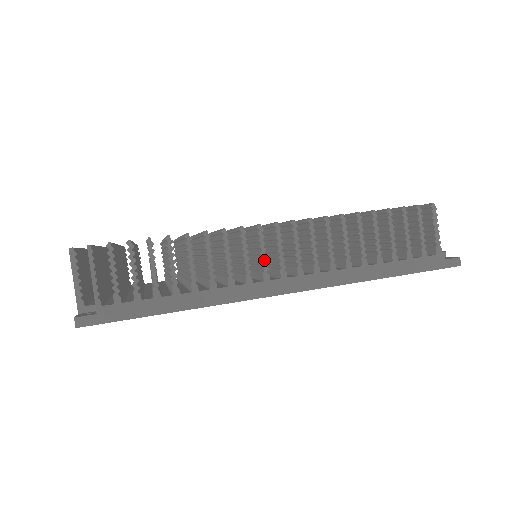
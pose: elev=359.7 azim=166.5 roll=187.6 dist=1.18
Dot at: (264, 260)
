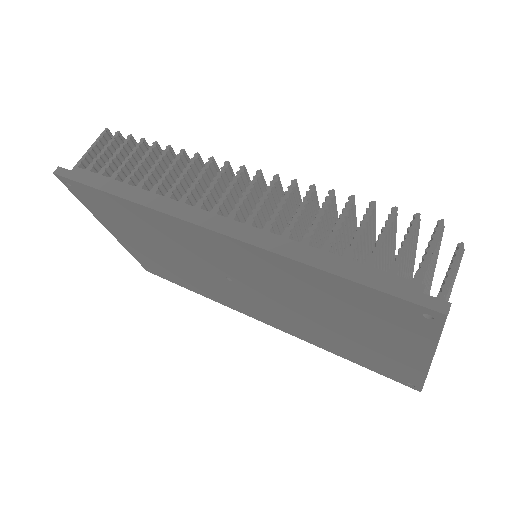
Dot at: (209, 190)
